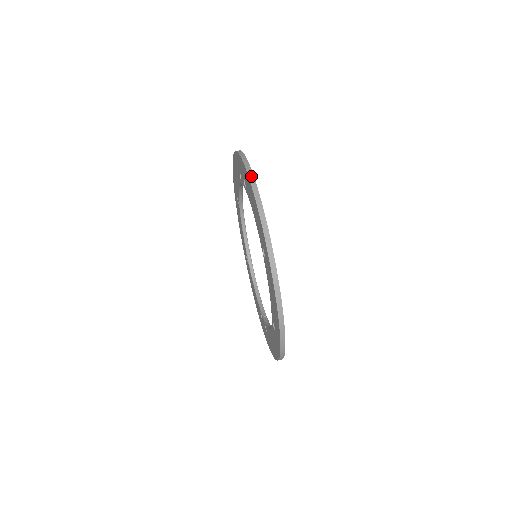
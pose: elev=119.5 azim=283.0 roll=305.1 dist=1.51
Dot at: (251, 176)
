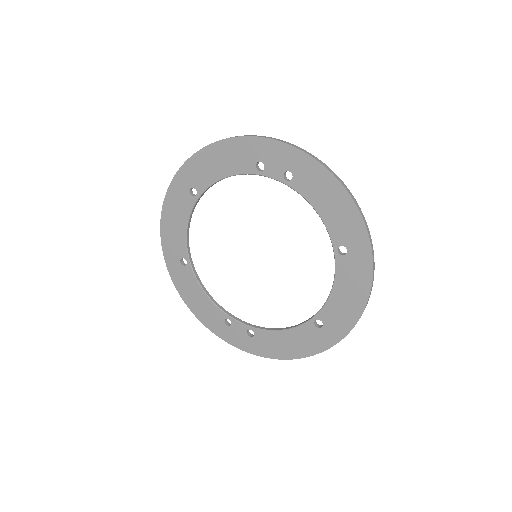
Dot at: (331, 170)
